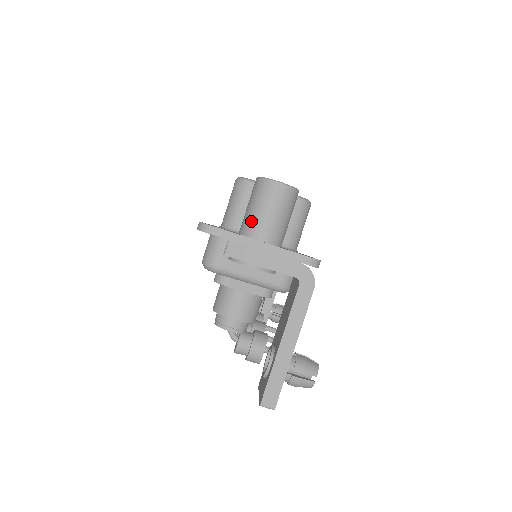
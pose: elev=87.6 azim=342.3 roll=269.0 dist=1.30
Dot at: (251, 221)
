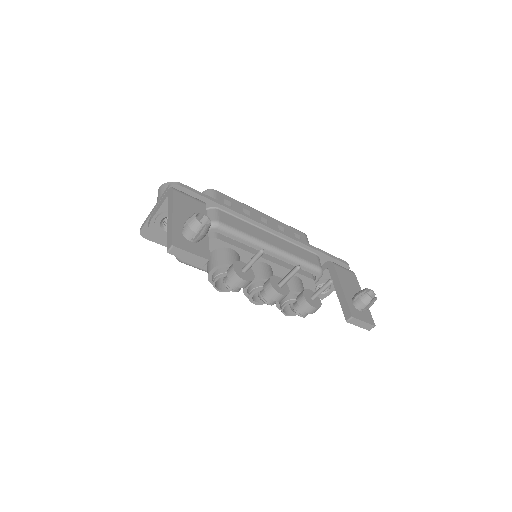
Dot at: occluded
